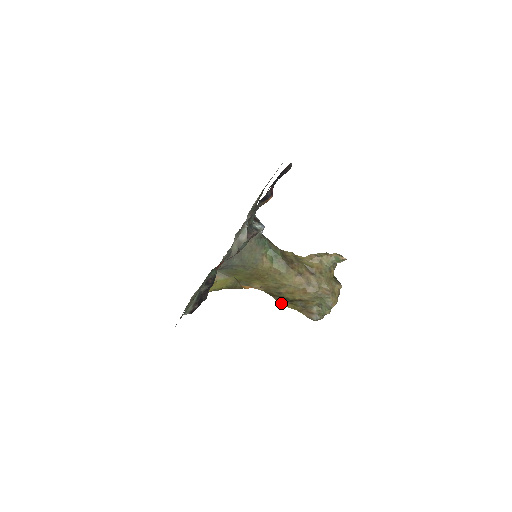
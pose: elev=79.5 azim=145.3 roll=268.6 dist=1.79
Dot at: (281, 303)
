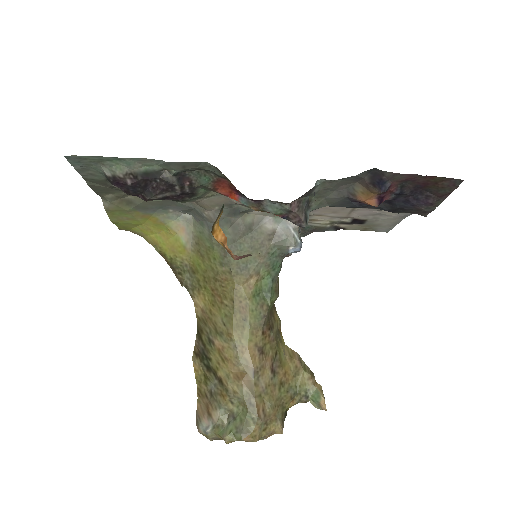
Dot at: (195, 356)
